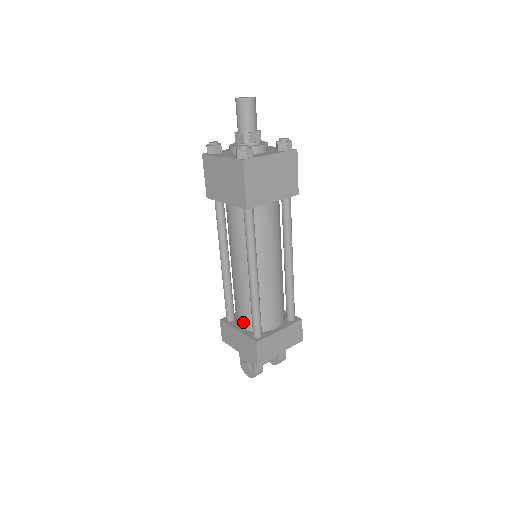
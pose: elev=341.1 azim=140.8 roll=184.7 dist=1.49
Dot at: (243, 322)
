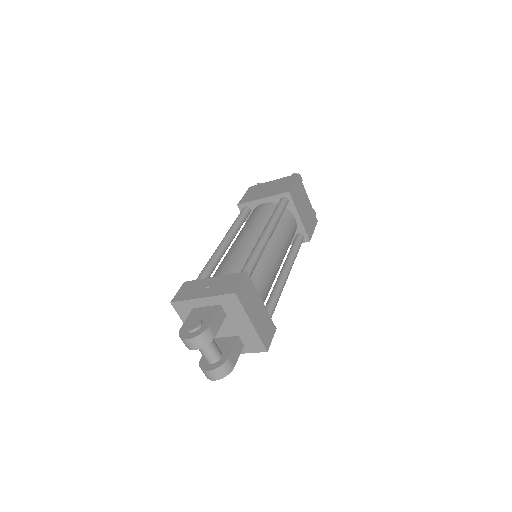
Dot at: occluded
